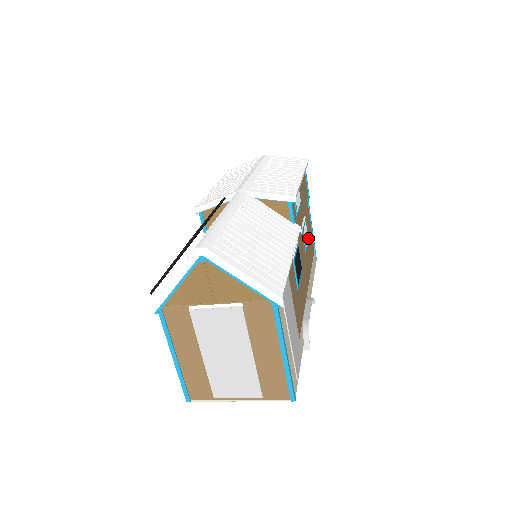
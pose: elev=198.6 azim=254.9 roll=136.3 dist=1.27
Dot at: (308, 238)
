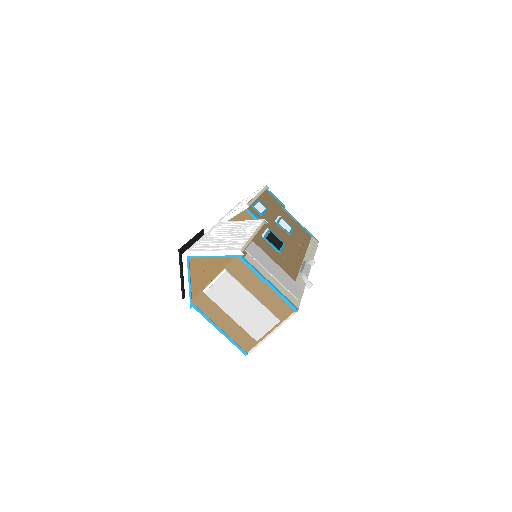
Dot at: (292, 228)
